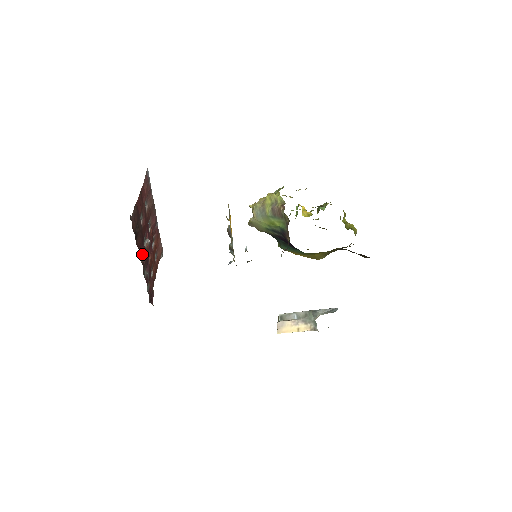
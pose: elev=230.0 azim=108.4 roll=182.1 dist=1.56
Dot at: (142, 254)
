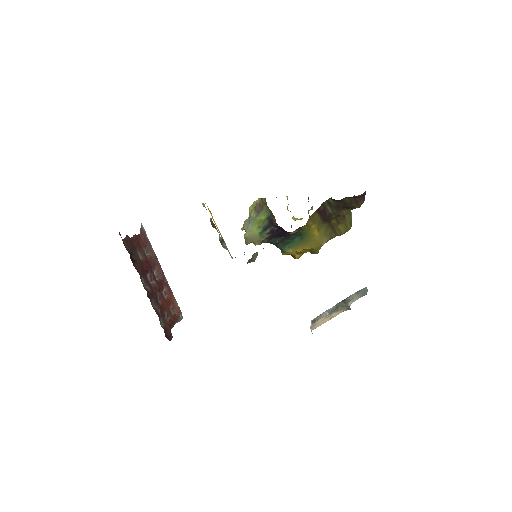
Dot at: (146, 286)
